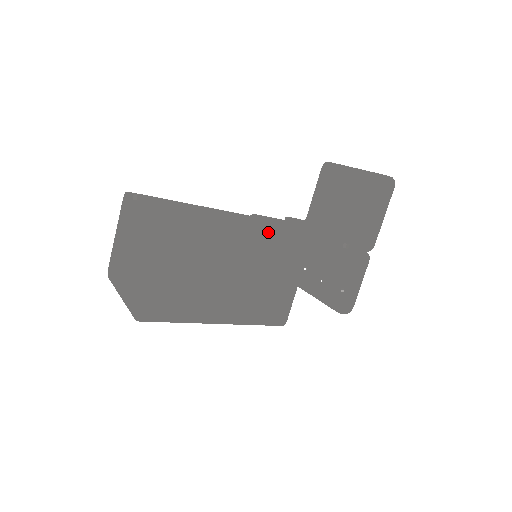
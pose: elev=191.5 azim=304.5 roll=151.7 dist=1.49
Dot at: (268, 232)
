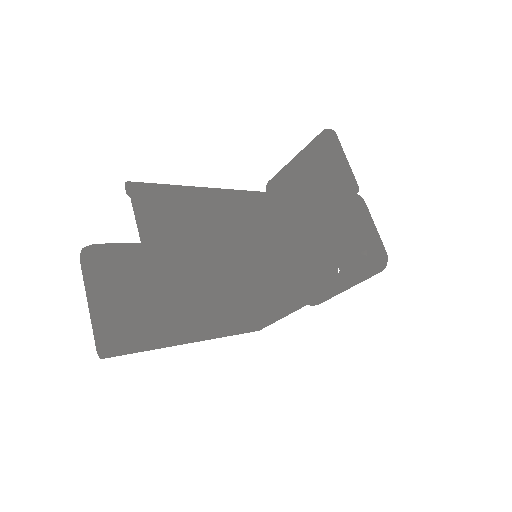
Dot at: occluded
